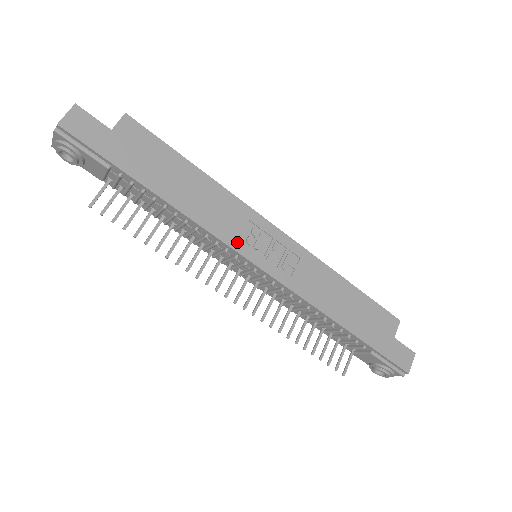
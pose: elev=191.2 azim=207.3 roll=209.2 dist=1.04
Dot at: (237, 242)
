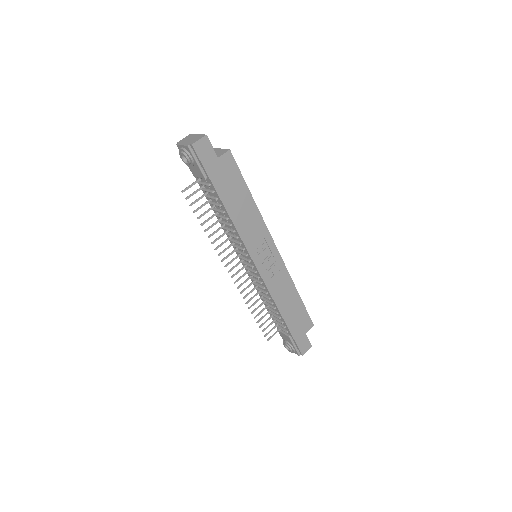
Dot at: (252, 248)
